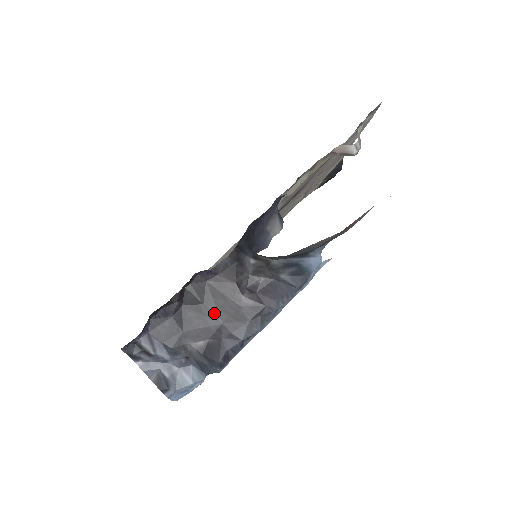
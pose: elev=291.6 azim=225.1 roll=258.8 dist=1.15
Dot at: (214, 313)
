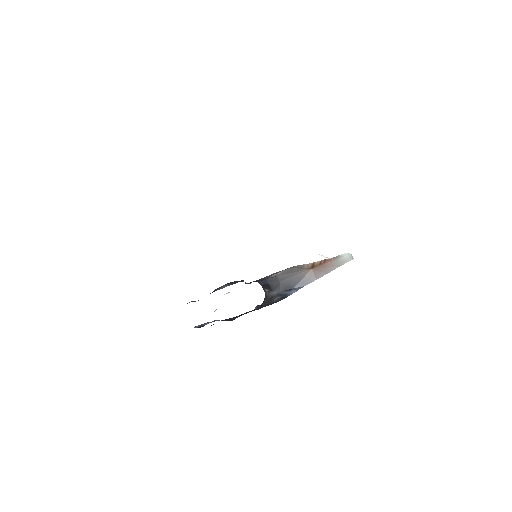
Dot at: occluded
